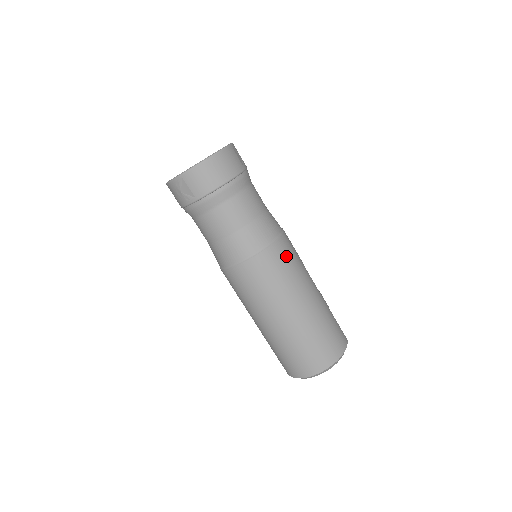
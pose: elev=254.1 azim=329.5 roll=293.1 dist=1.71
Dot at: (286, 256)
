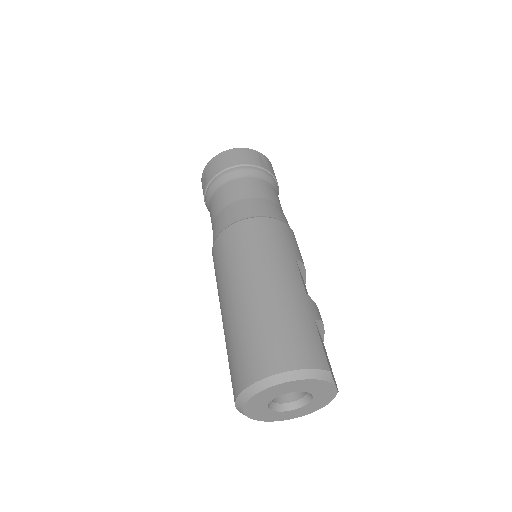
Dot at: (265, 233)
